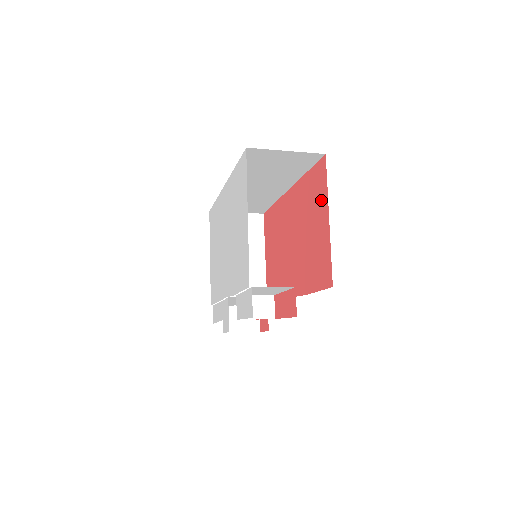
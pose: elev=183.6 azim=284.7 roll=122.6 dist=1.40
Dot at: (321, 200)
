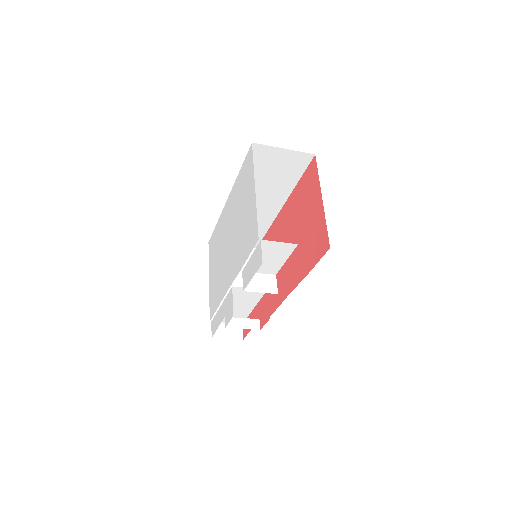
Dot at: (314, 190)
